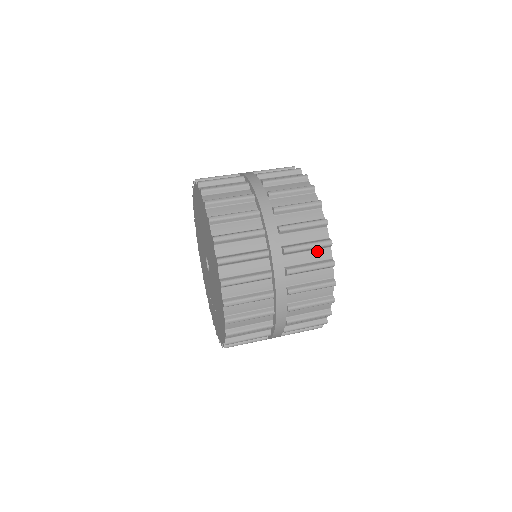
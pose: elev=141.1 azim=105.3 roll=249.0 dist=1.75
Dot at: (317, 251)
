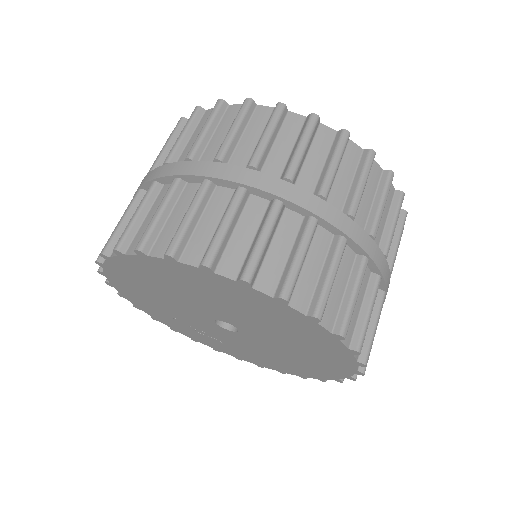
Dot at: occluded
